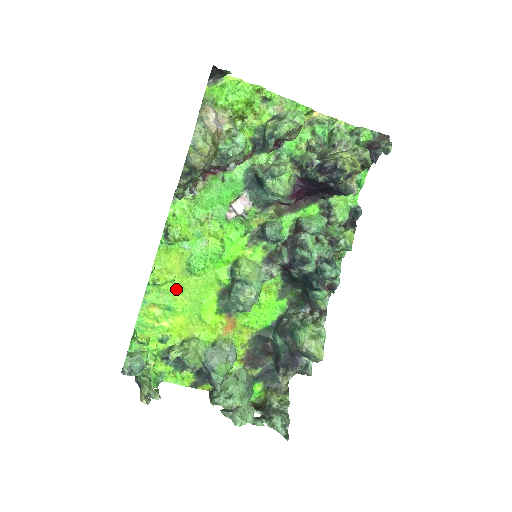
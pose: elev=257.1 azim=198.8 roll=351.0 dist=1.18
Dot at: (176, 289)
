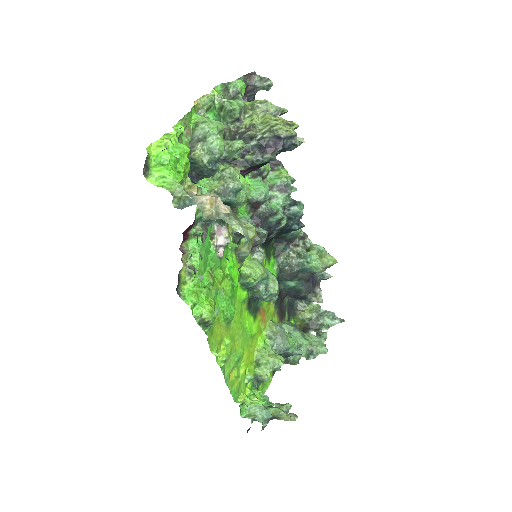
Dot at: (231, 344)
